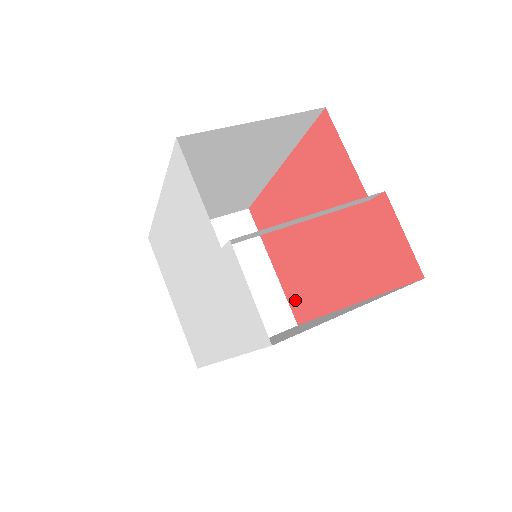
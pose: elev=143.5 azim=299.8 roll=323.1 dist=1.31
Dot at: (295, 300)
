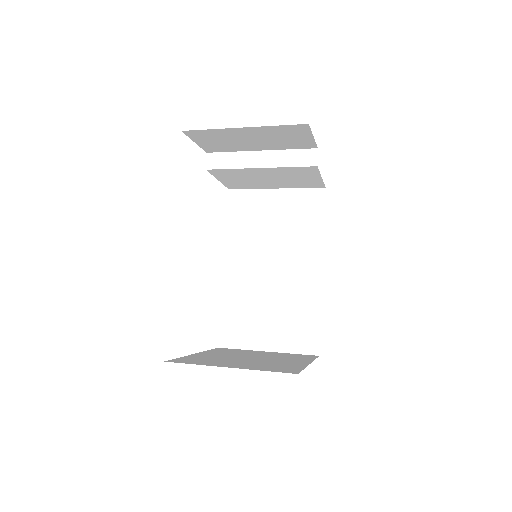
Dot at: occluded
